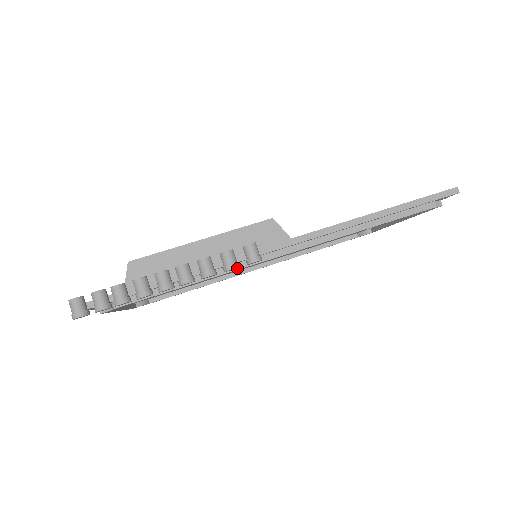
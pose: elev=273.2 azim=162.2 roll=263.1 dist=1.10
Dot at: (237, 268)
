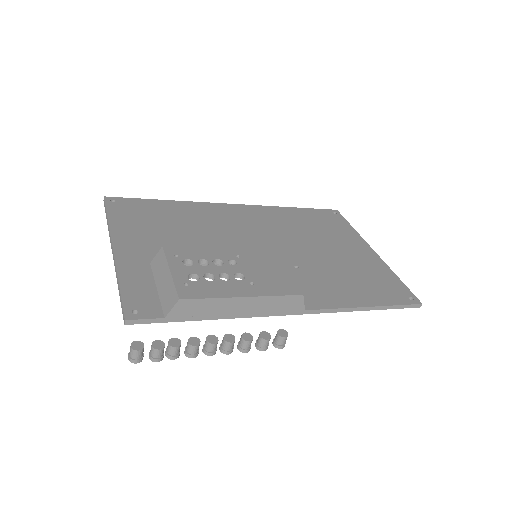
Dot at: occluded
